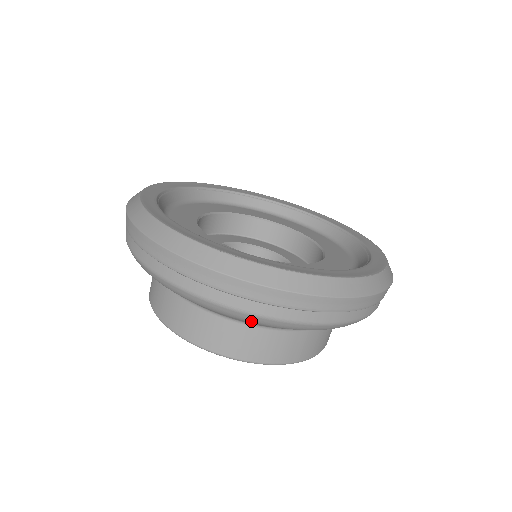
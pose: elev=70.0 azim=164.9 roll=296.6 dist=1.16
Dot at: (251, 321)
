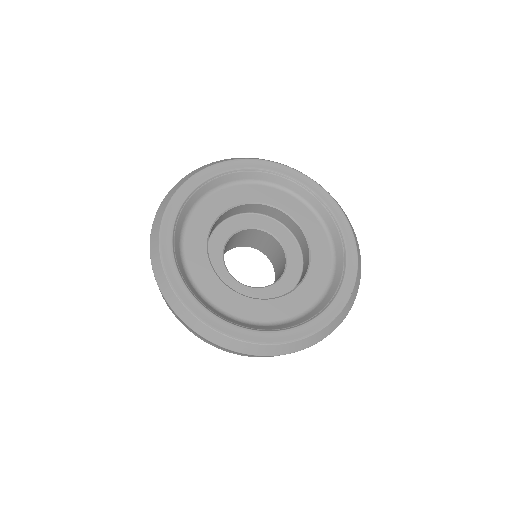
Dot at: occluded
